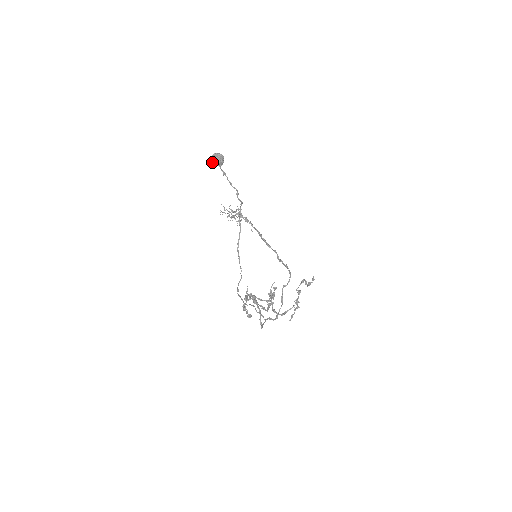
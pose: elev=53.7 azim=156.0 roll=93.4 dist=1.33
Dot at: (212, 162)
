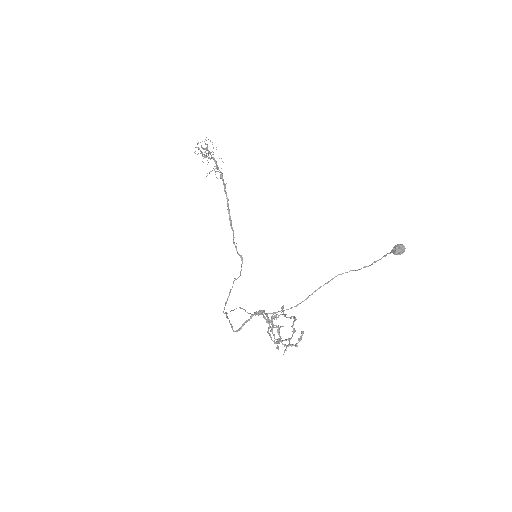
Dot at: (399, 253)
